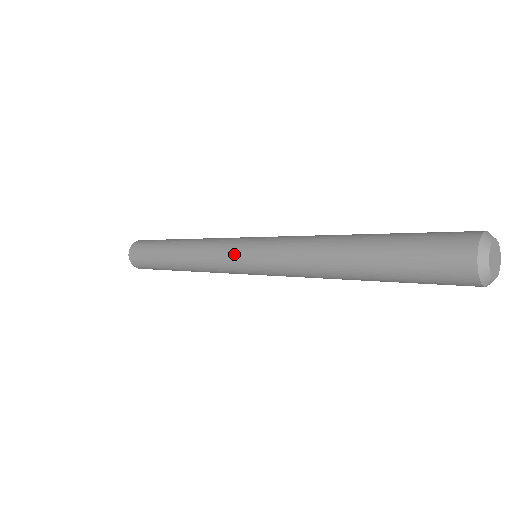
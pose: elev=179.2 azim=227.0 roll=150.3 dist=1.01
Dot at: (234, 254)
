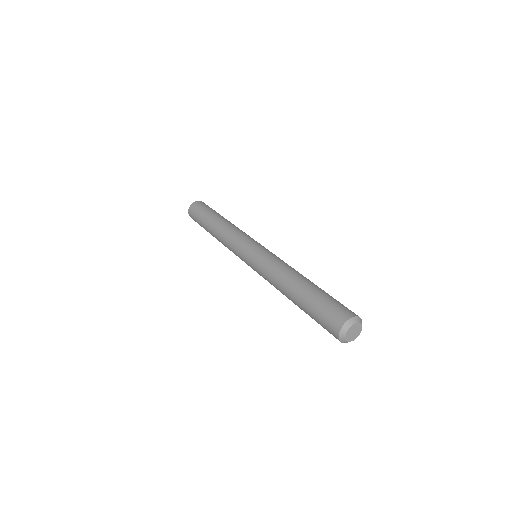
Dot at: (243, 249)
